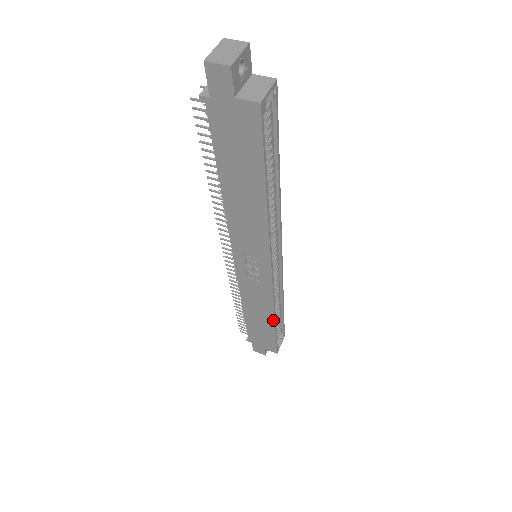
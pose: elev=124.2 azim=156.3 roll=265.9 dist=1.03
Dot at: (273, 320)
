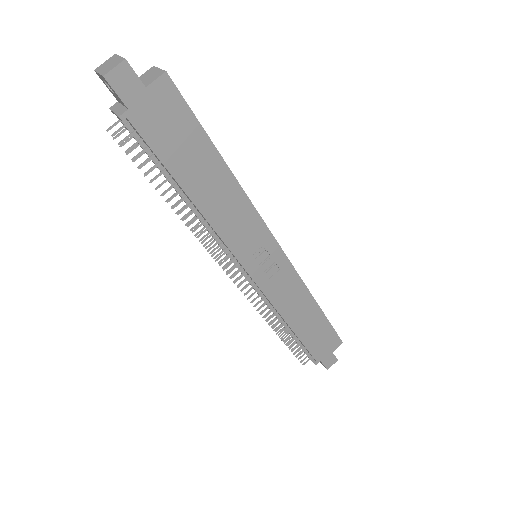
Dot at: (315, 304)
